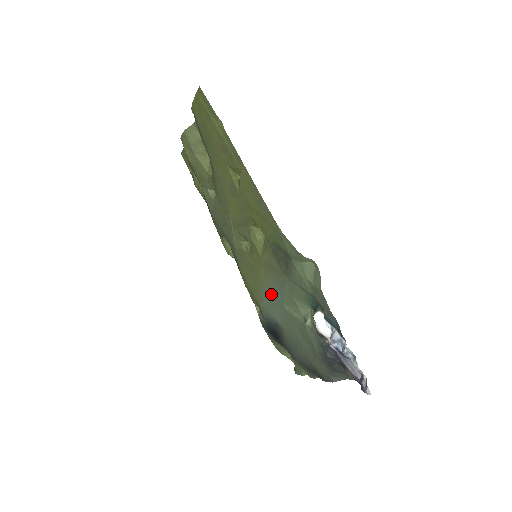
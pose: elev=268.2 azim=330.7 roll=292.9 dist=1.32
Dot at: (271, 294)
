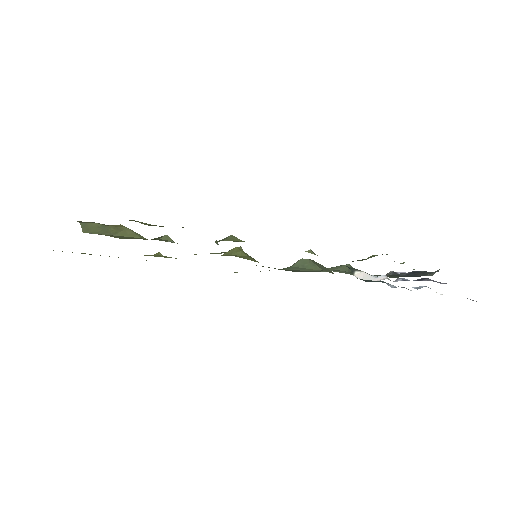
Dot at: occluded
